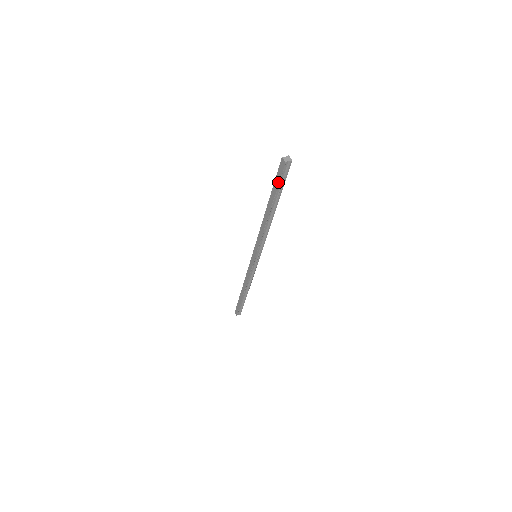
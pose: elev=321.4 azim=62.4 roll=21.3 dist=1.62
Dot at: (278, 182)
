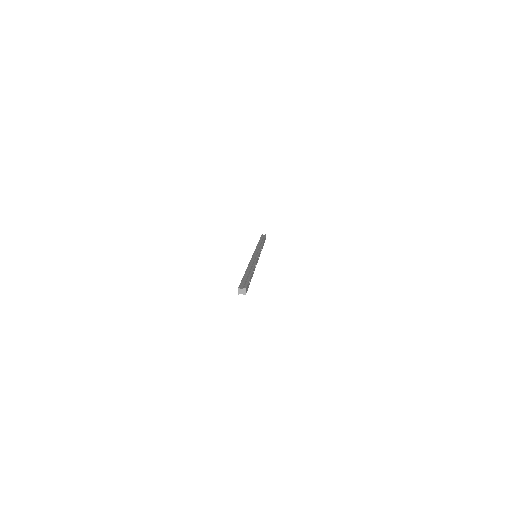
Dot at: occluded
